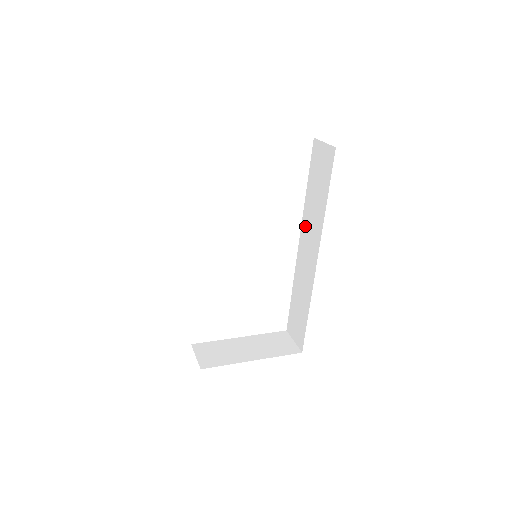
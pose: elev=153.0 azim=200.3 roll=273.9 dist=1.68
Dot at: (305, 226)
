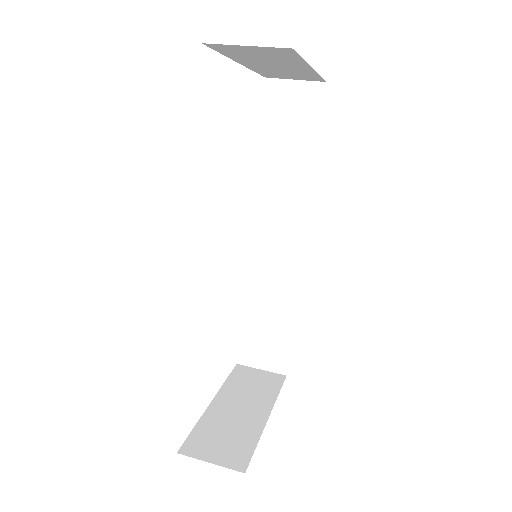
Dot at: (264, 204)
